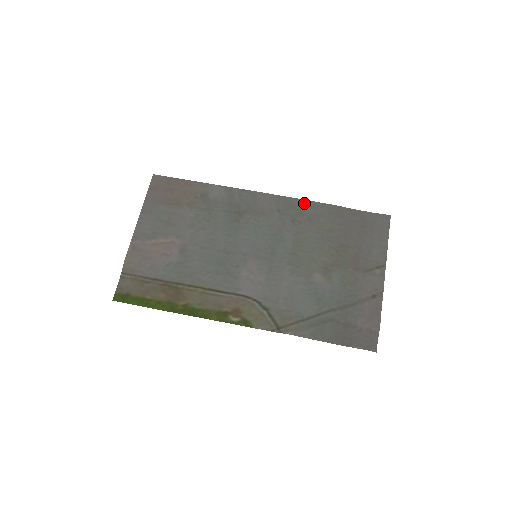
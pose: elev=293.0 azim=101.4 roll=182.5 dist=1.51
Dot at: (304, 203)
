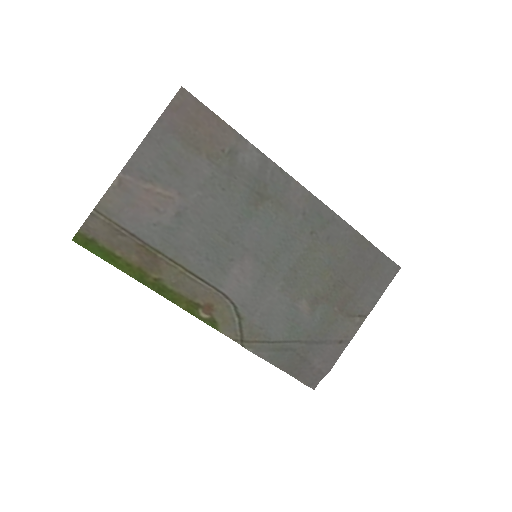
Dot at: (333, 217)
